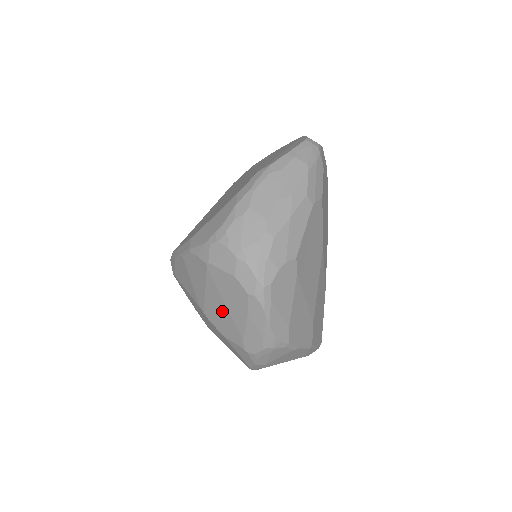
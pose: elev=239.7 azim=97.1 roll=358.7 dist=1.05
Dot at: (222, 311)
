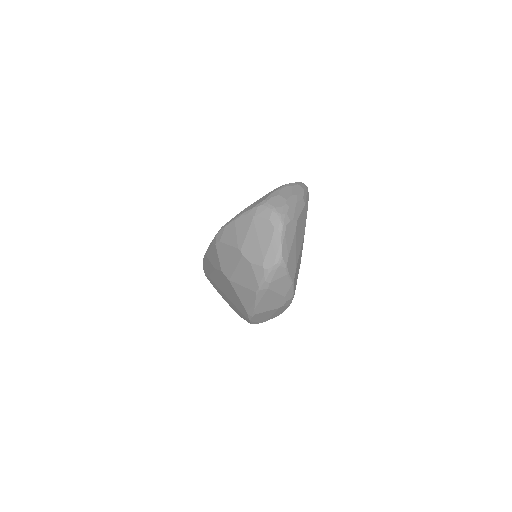
Dot at: (255, 244)
